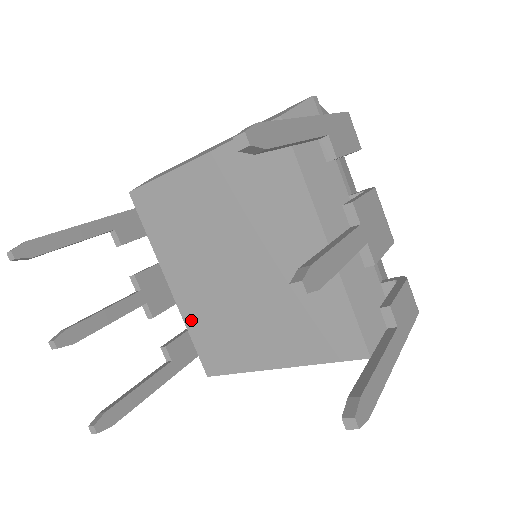
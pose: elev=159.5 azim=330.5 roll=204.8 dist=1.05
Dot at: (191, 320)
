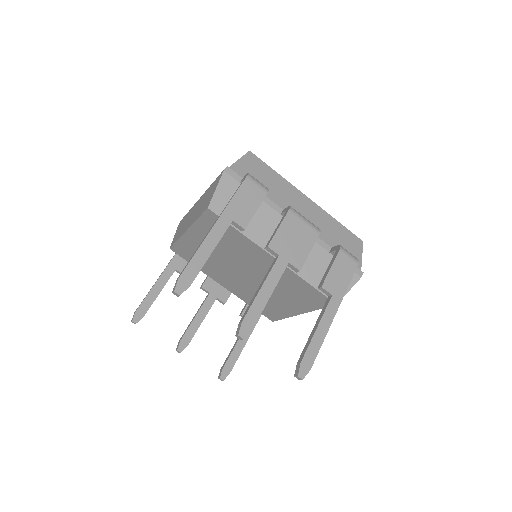
Dot at: (244, 299)
